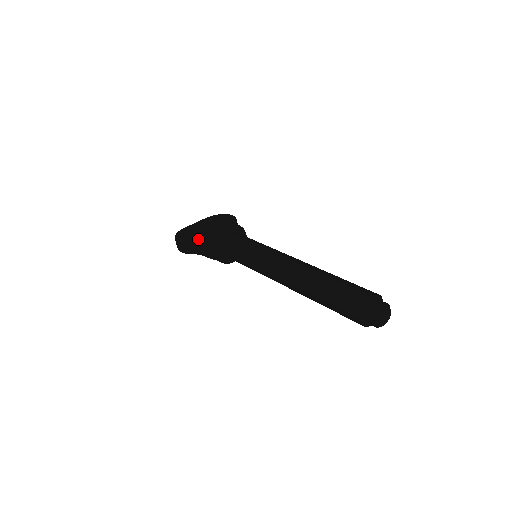
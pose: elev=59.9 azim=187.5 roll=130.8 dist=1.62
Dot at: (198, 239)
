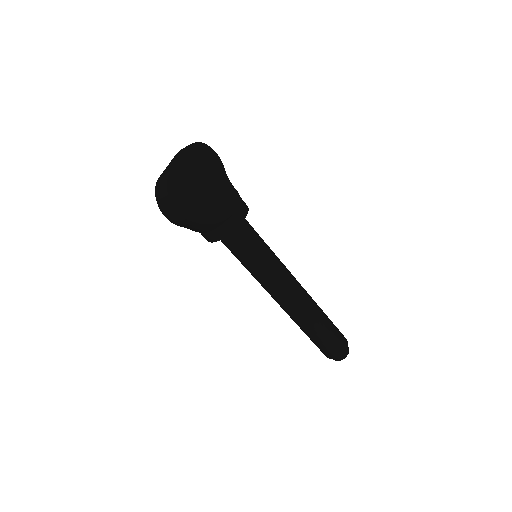
Dot at: (201, 214)
